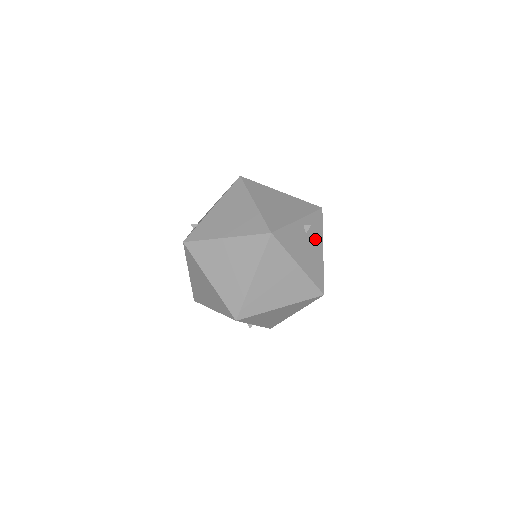
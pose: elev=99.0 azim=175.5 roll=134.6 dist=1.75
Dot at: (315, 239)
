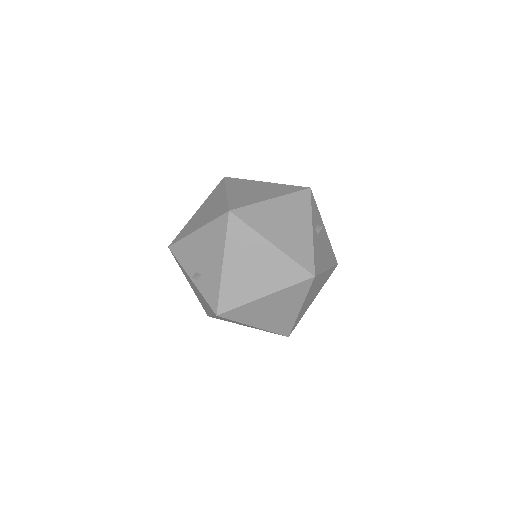
Dot at: occluded
